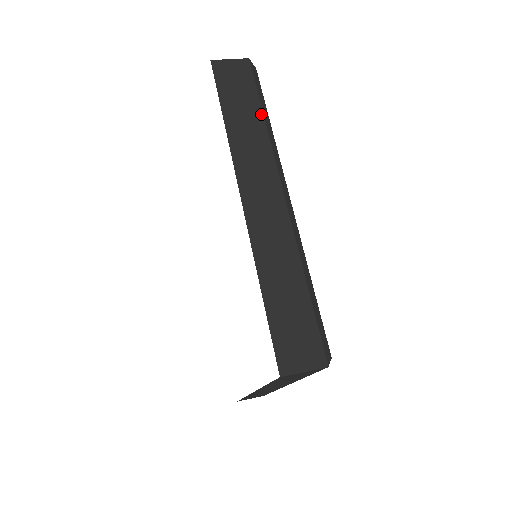
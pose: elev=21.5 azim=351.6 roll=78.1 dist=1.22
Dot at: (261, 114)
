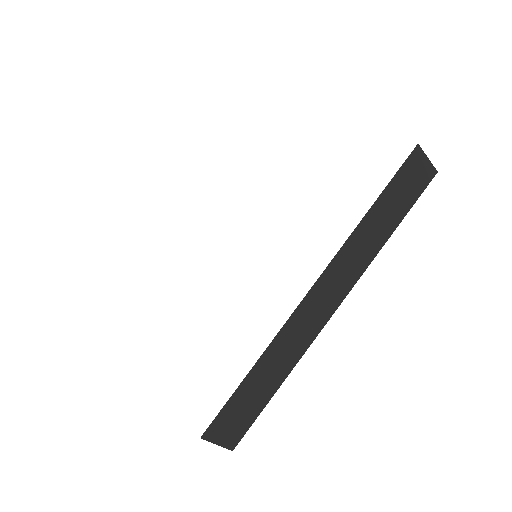
Dot at: (392, 231)
